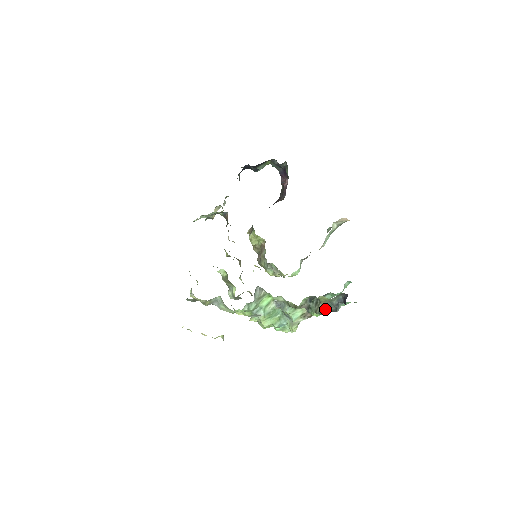
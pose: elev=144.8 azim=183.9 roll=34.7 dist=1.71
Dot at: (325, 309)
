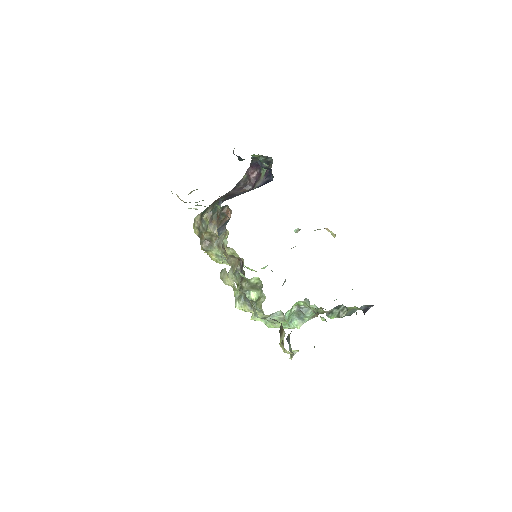
Dot at: occluded
